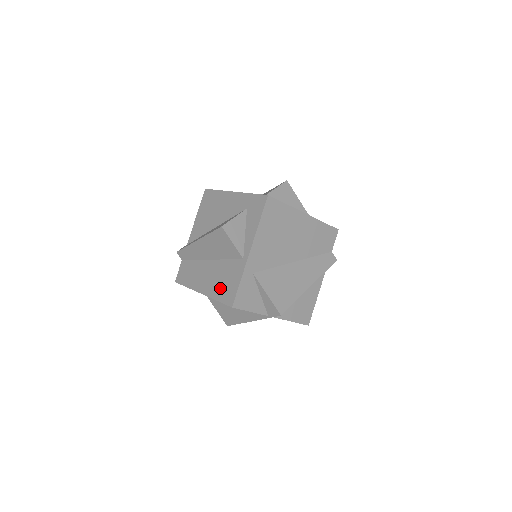
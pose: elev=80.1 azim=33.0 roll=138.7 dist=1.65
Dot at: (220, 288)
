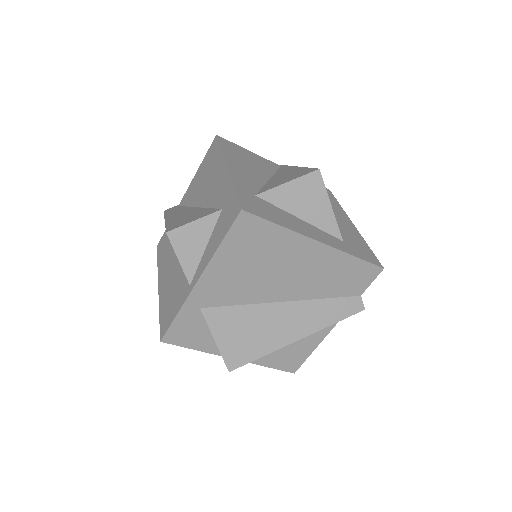
Dot at: (166, 302)
